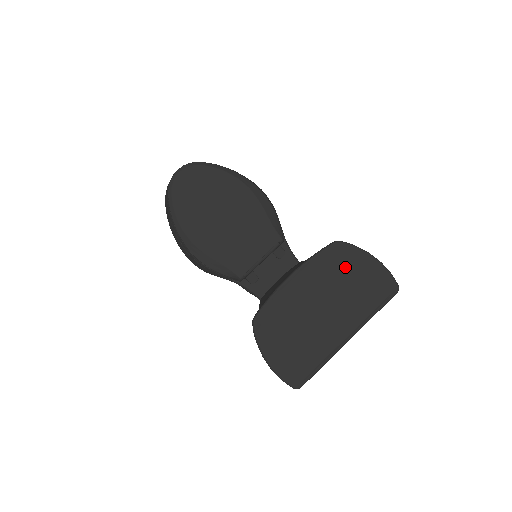
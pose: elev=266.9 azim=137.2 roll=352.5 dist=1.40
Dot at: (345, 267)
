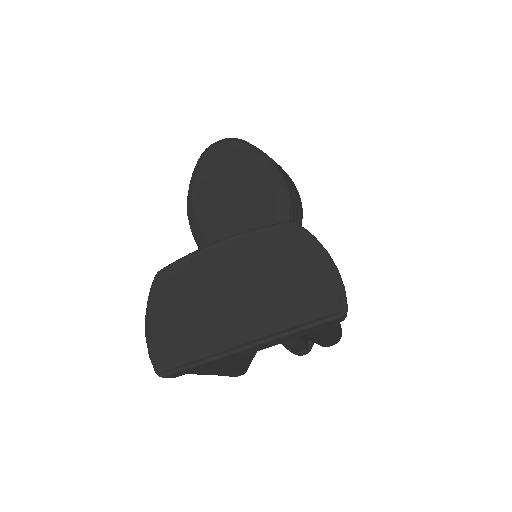
Dot at: (288, 256)
